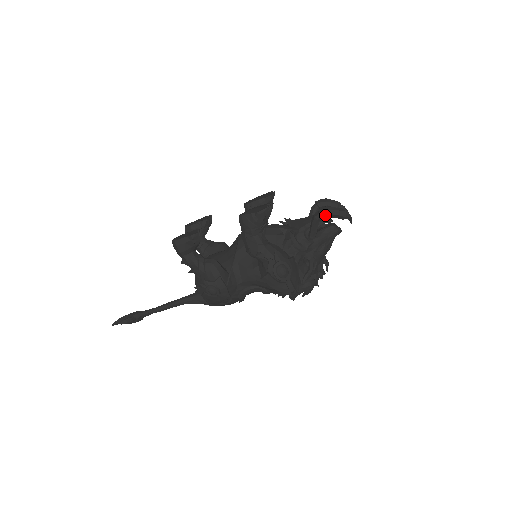
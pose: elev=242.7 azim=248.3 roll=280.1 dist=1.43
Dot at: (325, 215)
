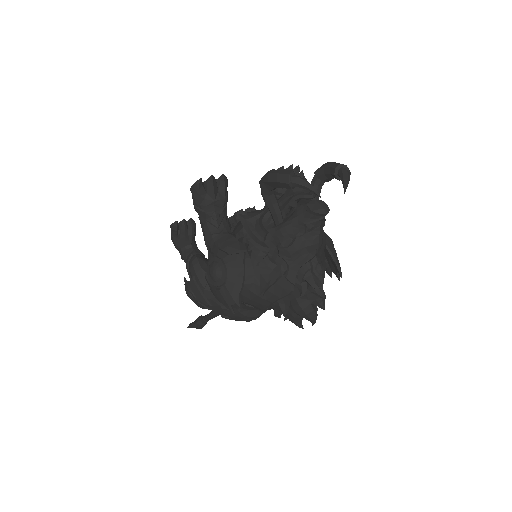
Dot at: (263, 184)
